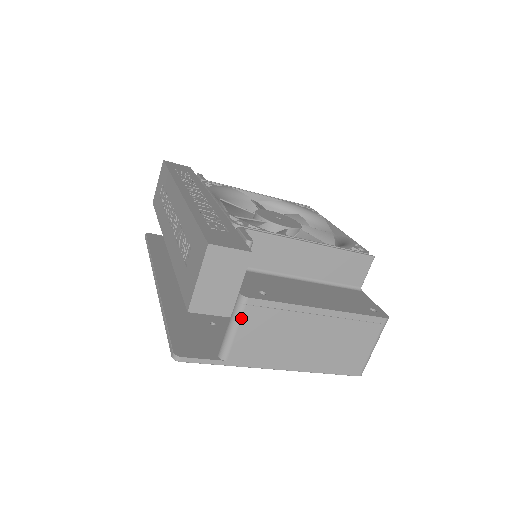
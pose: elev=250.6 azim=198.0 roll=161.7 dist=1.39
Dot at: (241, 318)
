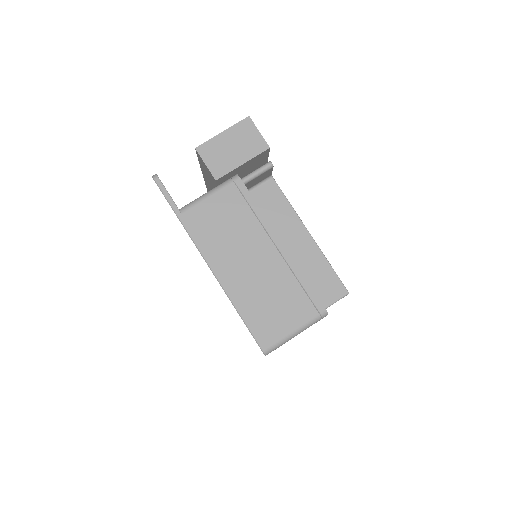
Dot at: (222, 189)
